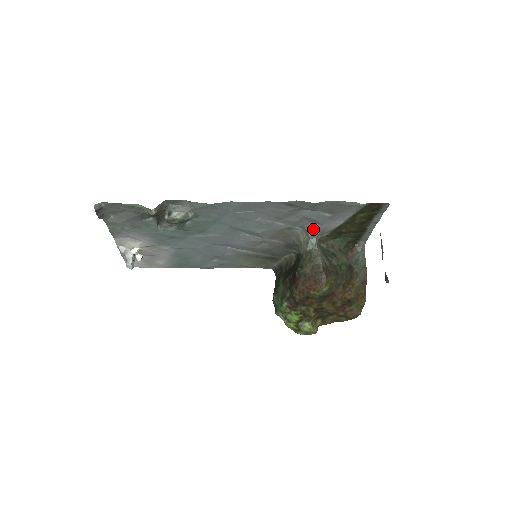
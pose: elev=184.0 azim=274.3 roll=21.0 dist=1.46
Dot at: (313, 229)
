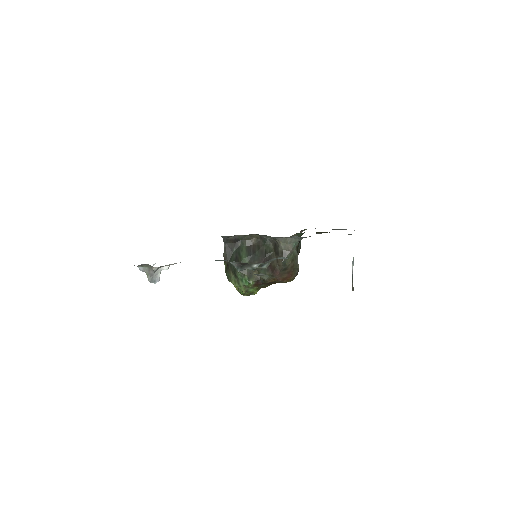
Dot at: occluded
